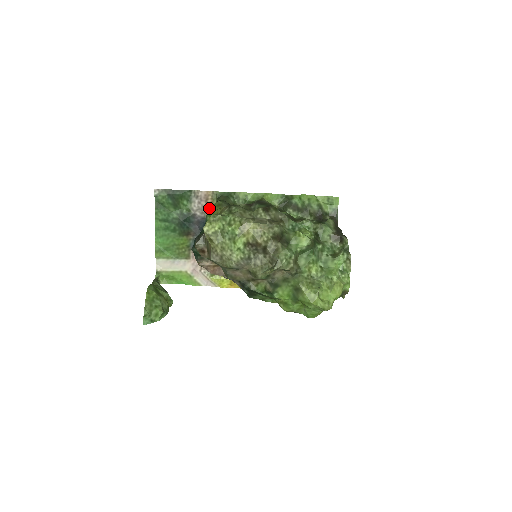
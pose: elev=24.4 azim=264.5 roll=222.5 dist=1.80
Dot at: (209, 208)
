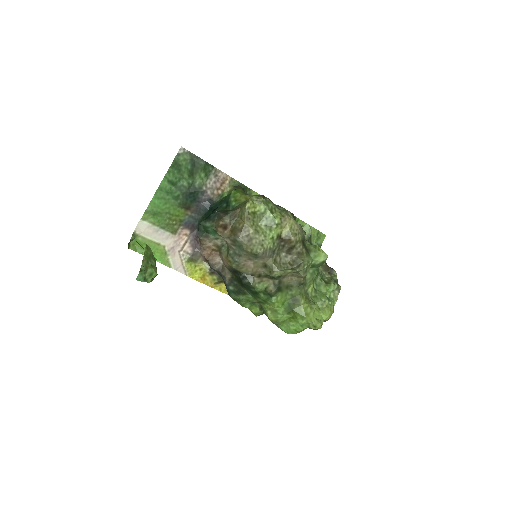
Dot at: (234, 190)
